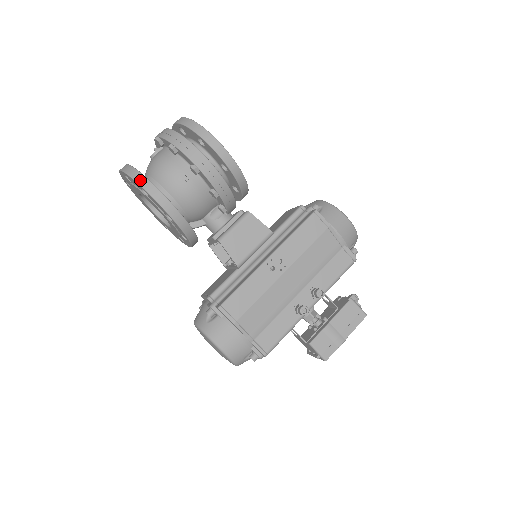
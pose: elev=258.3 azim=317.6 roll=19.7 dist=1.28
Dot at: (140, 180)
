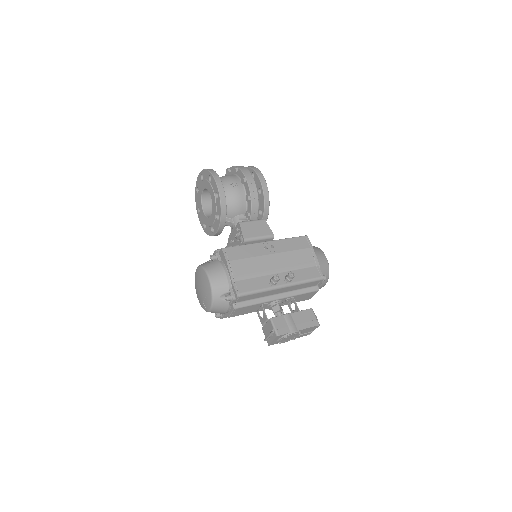
Dot at: (211, 171)
